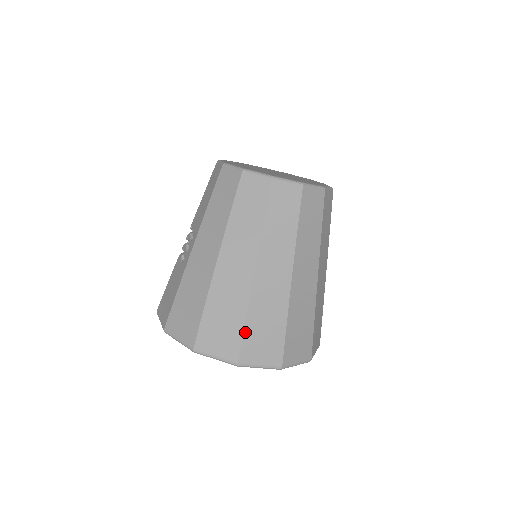
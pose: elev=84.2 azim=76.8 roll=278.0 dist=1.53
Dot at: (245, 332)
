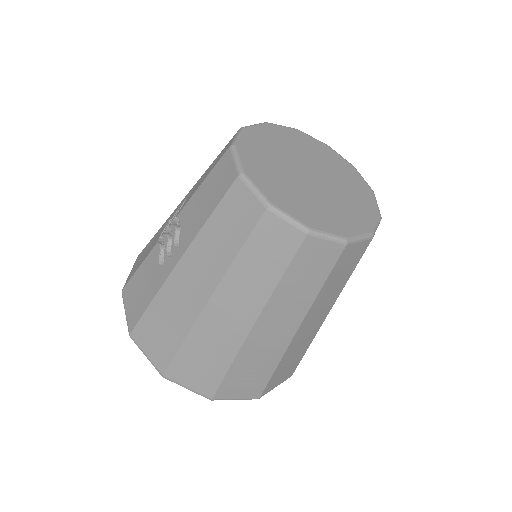
Dot at: (226, 377)
